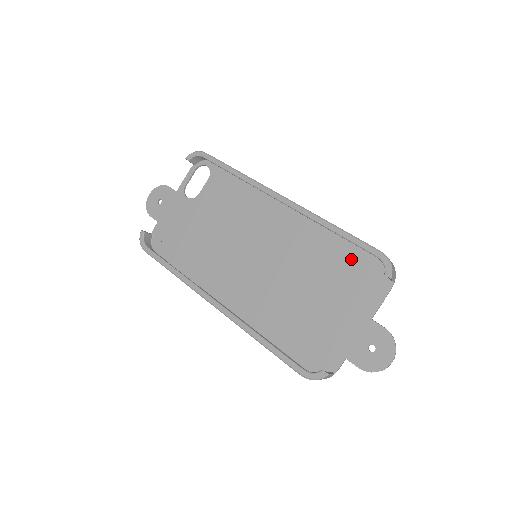
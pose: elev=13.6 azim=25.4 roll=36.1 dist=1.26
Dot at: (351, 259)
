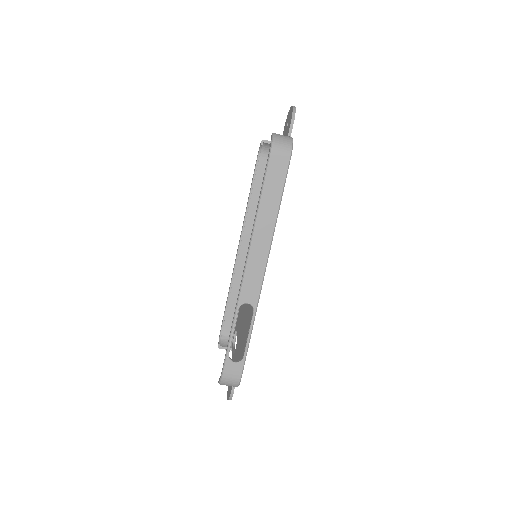
Dot at: occluded
